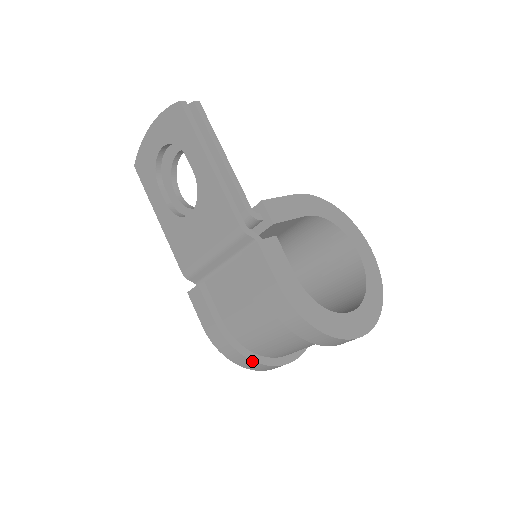
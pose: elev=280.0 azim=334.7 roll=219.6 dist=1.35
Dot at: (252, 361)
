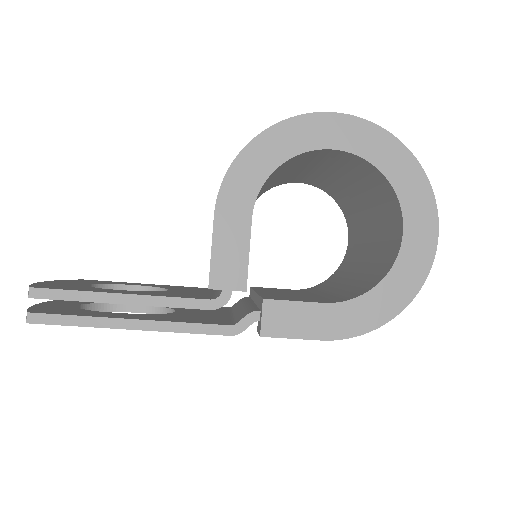
Dot at: occluded
